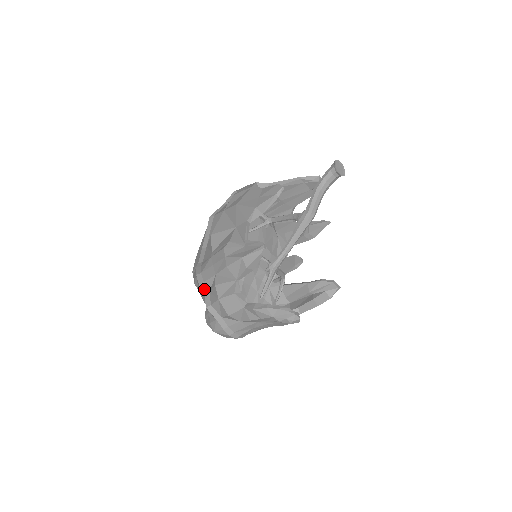
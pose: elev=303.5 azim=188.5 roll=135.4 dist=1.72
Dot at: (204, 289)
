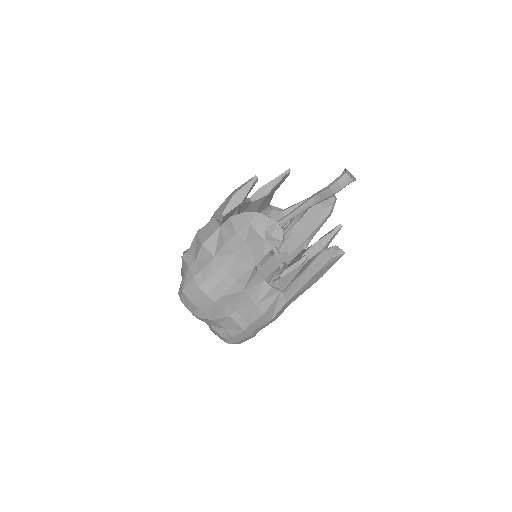
Dot at: (187, 251)
